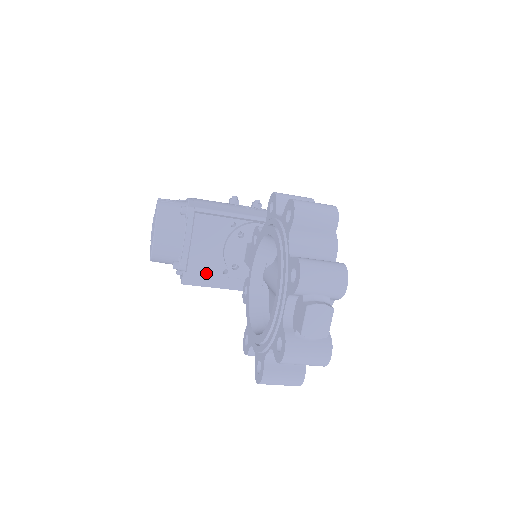
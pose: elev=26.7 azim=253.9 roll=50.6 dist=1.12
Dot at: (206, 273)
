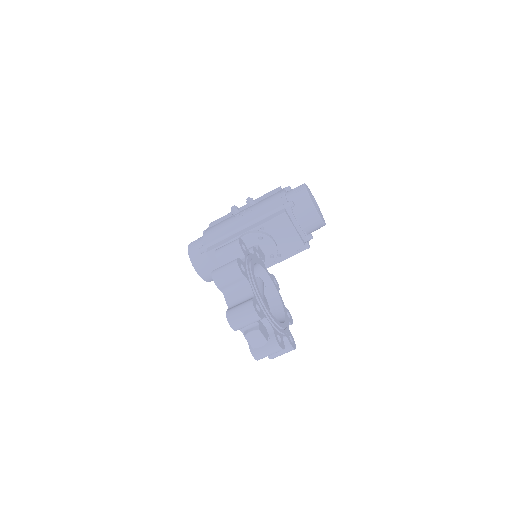
Dot at: occluded
